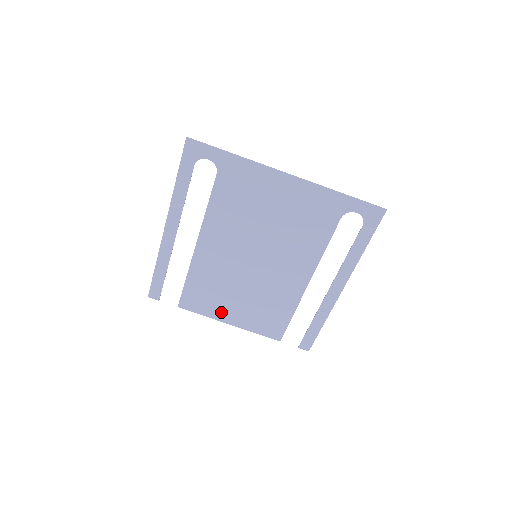
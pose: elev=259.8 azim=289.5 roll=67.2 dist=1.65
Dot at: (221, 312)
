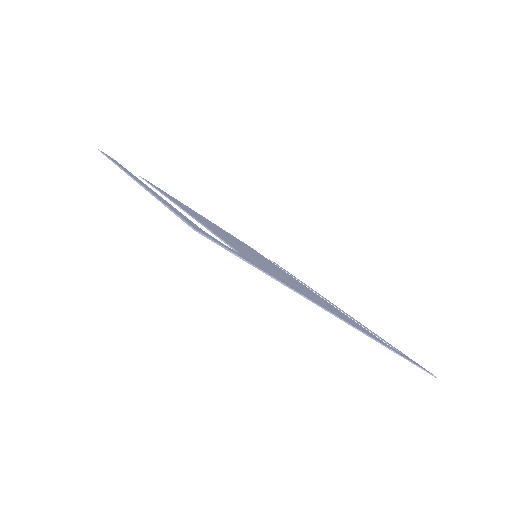
Dot at: occluded
